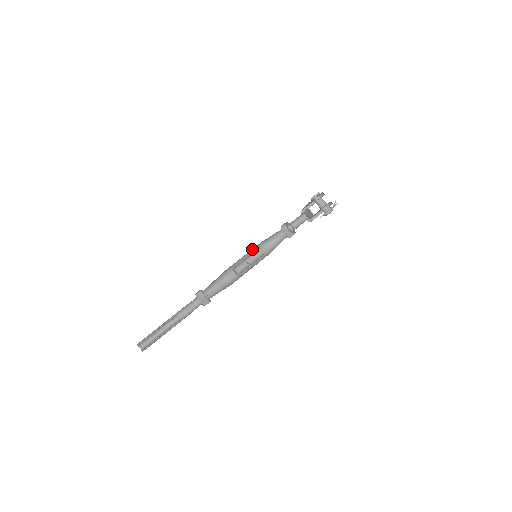
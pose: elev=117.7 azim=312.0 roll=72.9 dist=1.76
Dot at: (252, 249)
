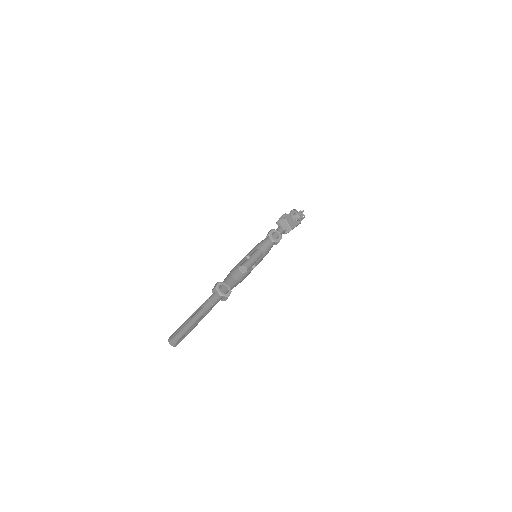
Dot at: occluded
